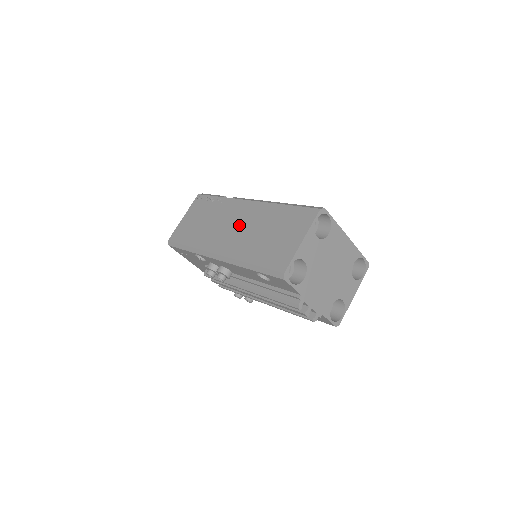
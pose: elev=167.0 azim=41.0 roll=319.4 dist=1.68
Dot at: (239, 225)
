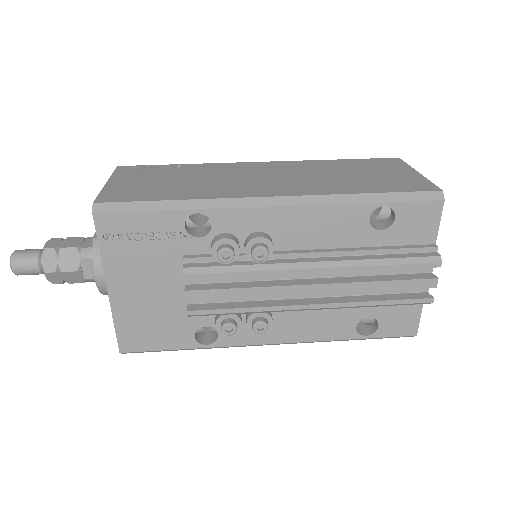
Dot at: (277, 175)
